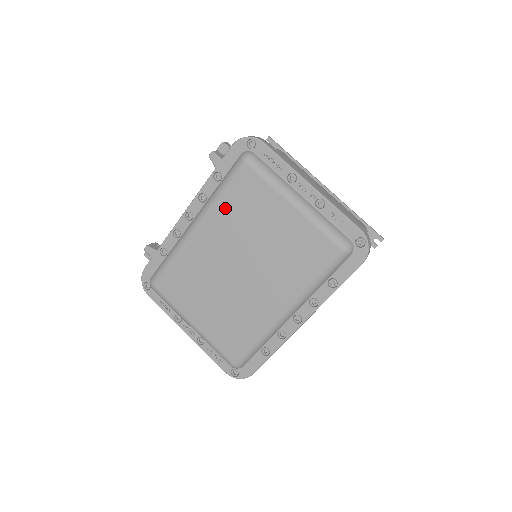
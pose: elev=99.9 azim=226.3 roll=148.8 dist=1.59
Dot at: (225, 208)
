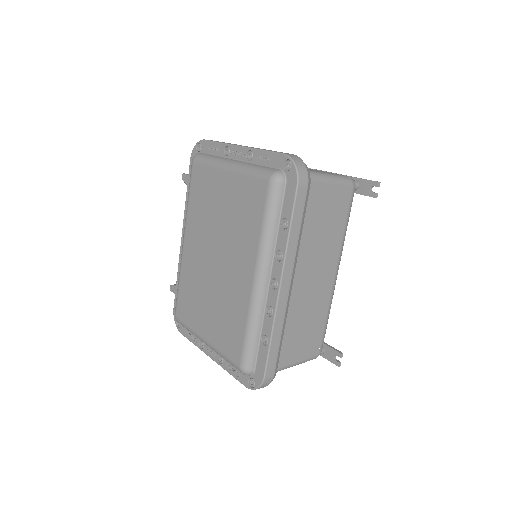
Dot at: (193, 210)
